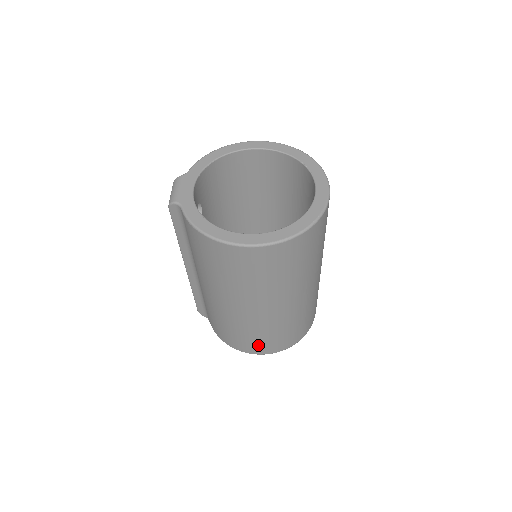
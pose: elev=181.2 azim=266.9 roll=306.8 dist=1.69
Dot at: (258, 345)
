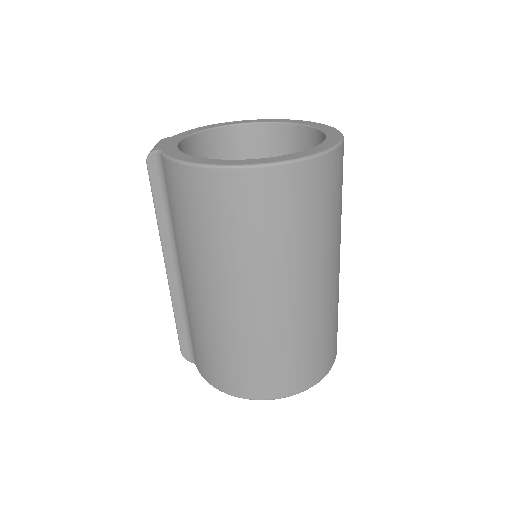
Dot at: (262, 378)
